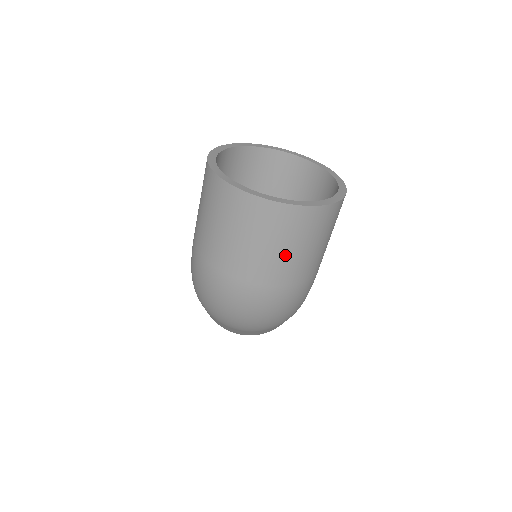
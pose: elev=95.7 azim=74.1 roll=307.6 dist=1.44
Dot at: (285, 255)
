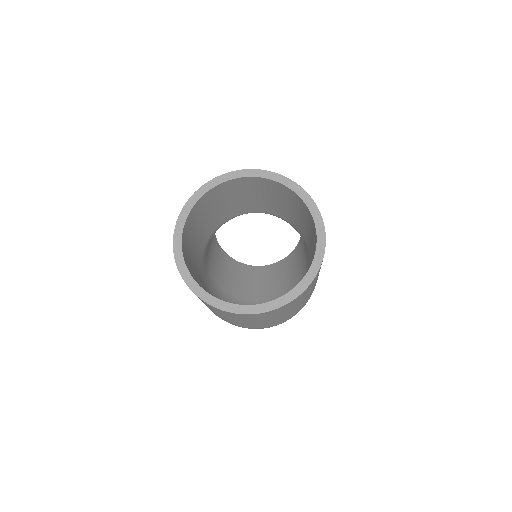
Dot at: (284, 315)
